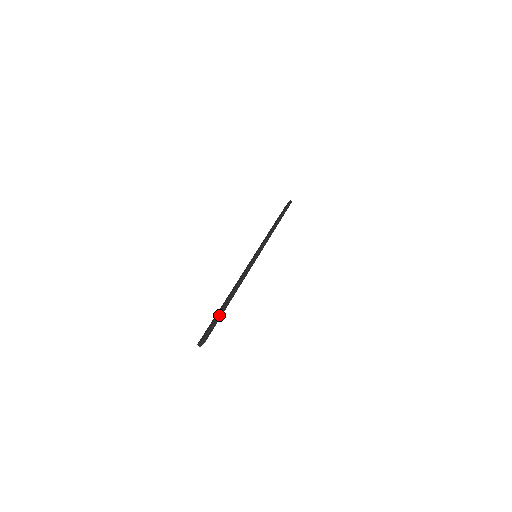
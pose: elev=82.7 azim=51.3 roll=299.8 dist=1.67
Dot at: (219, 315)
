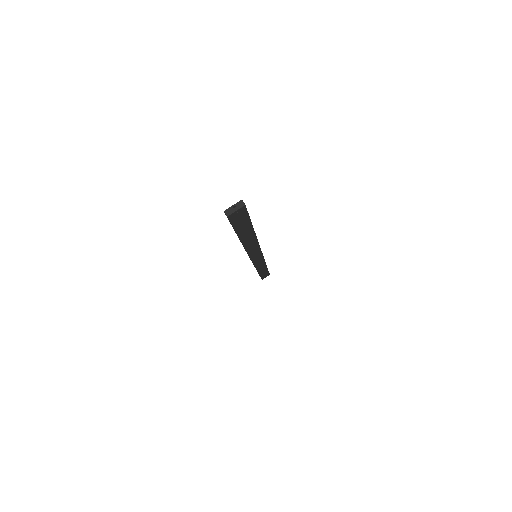
Dot at: occluded
